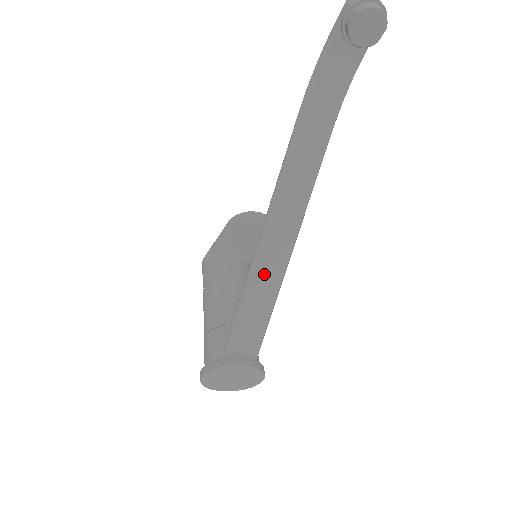
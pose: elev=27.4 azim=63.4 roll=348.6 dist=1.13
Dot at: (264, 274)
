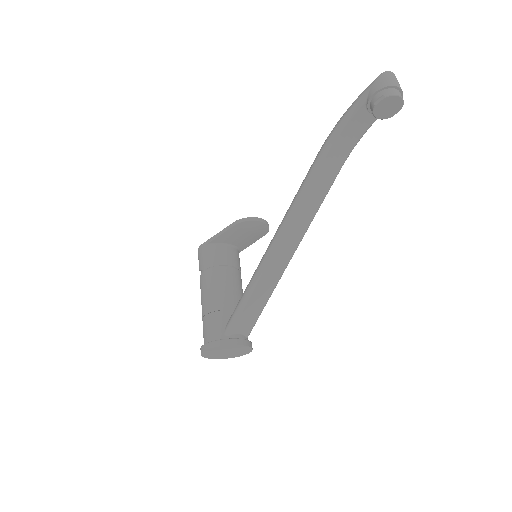
Dot at: (267, 277)
